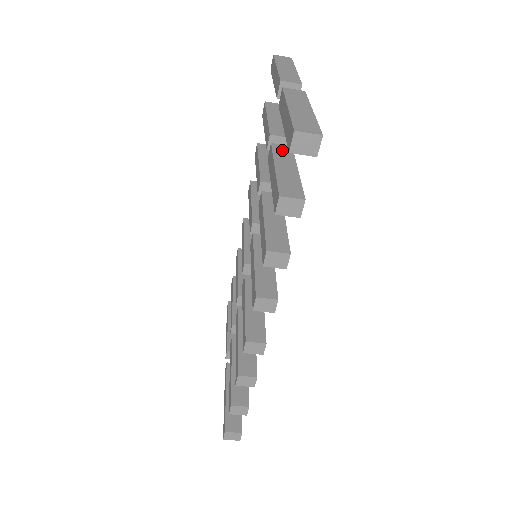
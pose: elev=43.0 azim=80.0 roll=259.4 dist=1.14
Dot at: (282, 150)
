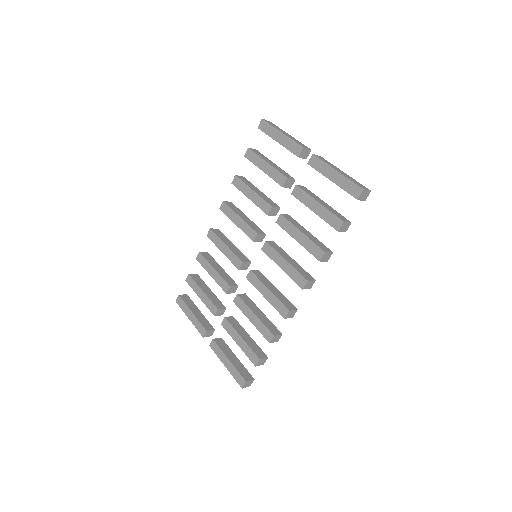
Dot at: (306, 190)
